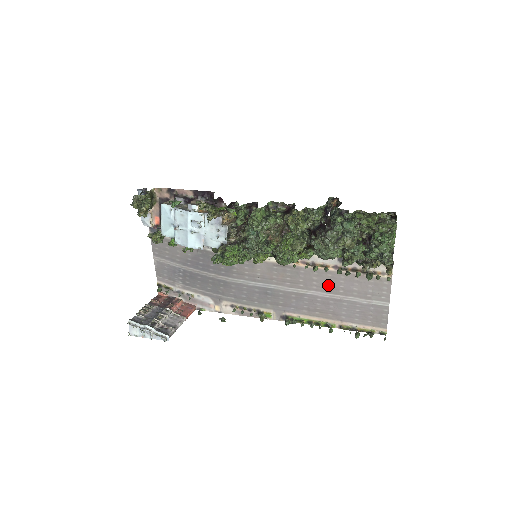
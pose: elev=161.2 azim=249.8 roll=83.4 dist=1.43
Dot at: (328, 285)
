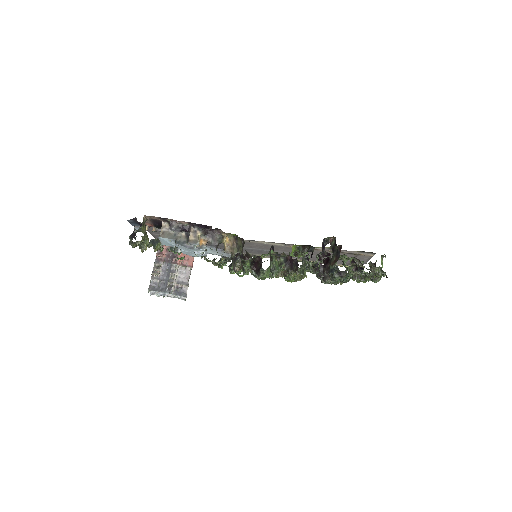
Dot at: occluded
